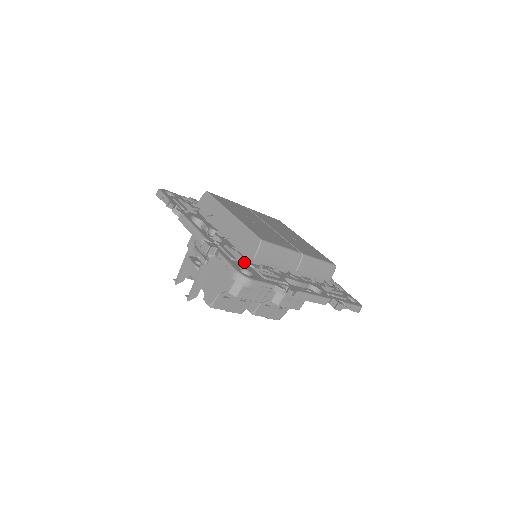
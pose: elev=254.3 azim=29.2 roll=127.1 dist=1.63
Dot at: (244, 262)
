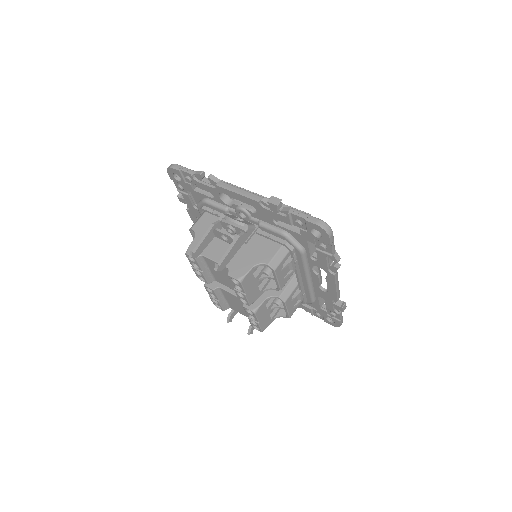
Dot at: occluded
